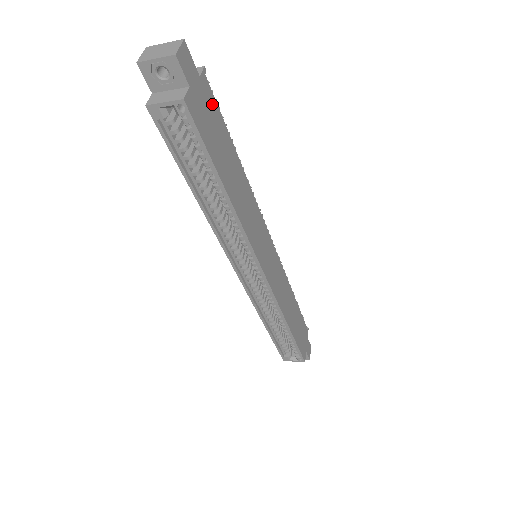
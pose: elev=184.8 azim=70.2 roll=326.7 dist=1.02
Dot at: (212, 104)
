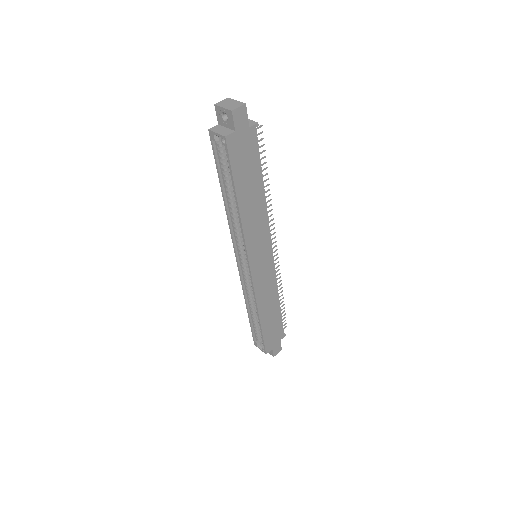
Dot at: (253, 146)
